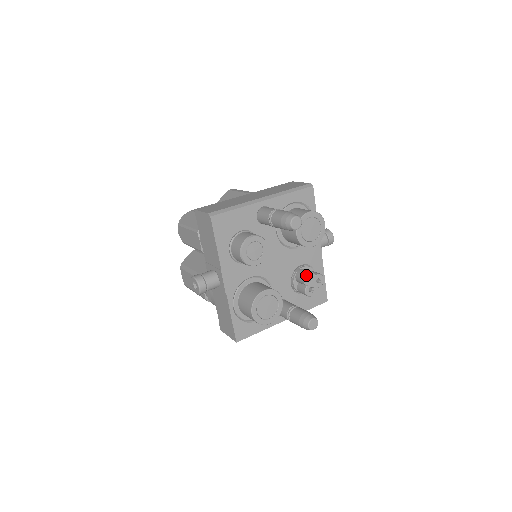
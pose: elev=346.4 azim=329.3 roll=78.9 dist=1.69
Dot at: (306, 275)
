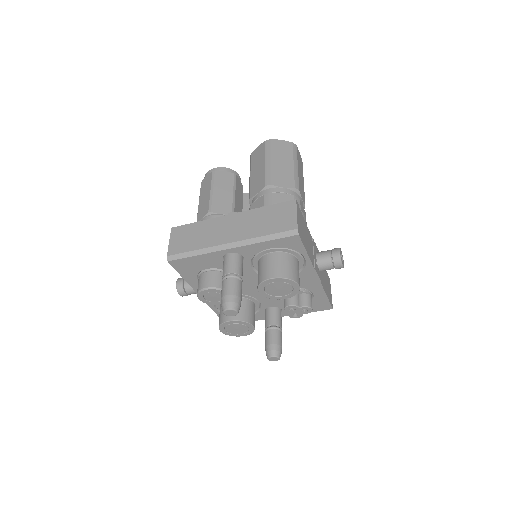
Dot at: (286, 307)
